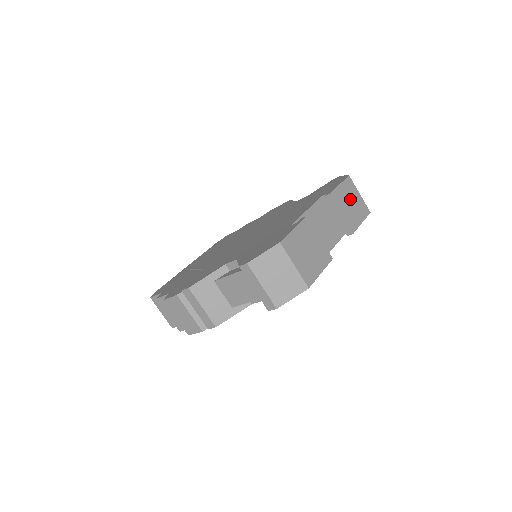
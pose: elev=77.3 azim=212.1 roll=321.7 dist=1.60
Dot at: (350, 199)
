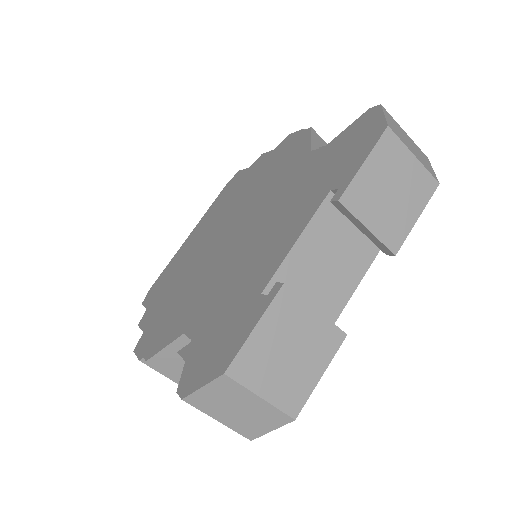
Dot at: (389, 182)
